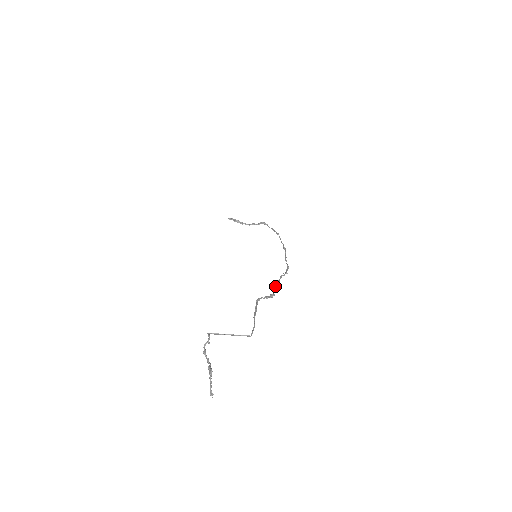
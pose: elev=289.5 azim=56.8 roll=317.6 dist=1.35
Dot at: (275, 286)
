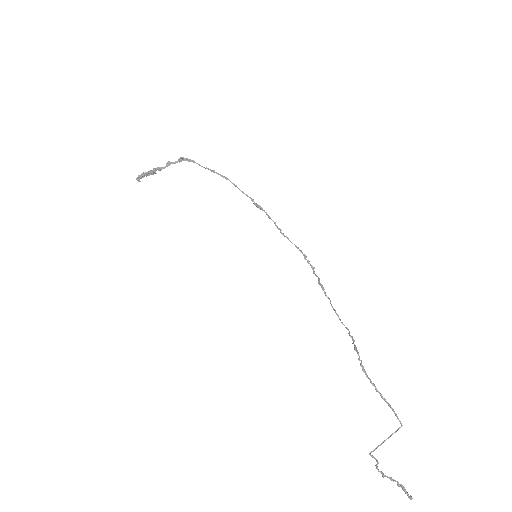
Dot at: (336, 313)
